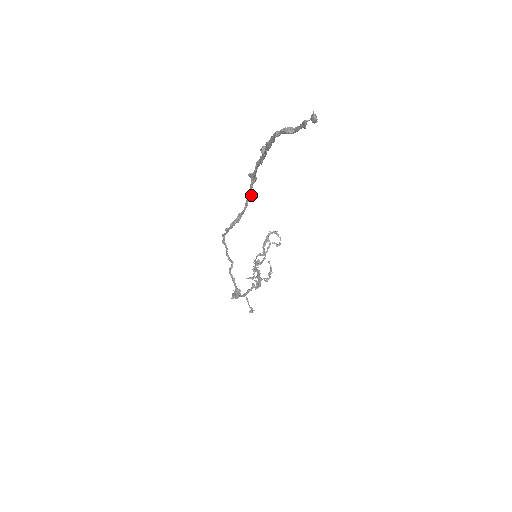
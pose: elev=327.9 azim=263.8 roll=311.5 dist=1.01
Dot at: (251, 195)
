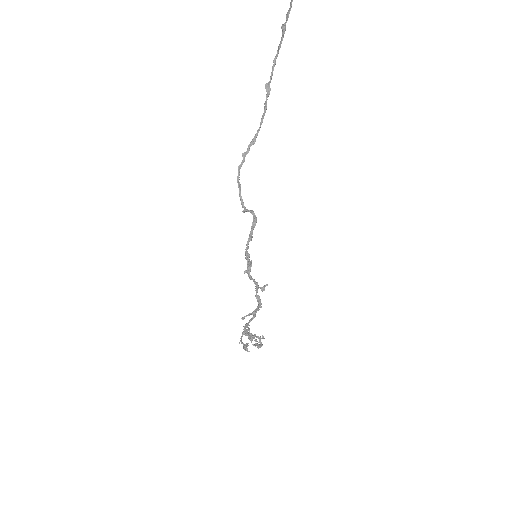
Dot at: (265, 111)
